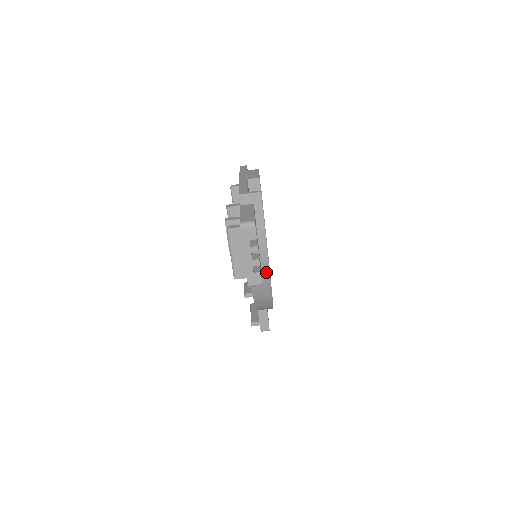
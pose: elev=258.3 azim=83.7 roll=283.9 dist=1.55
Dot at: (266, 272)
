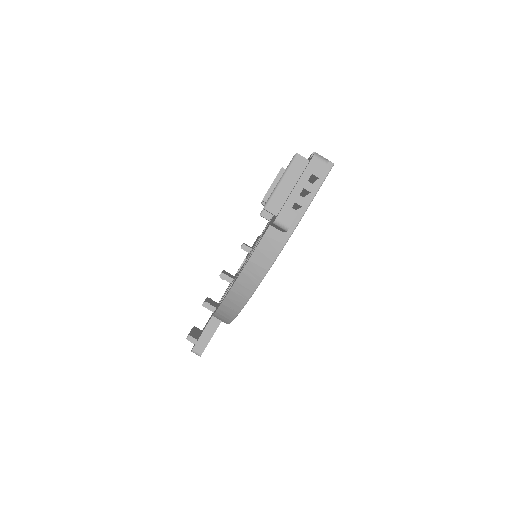
Dot at: (279, 247)
